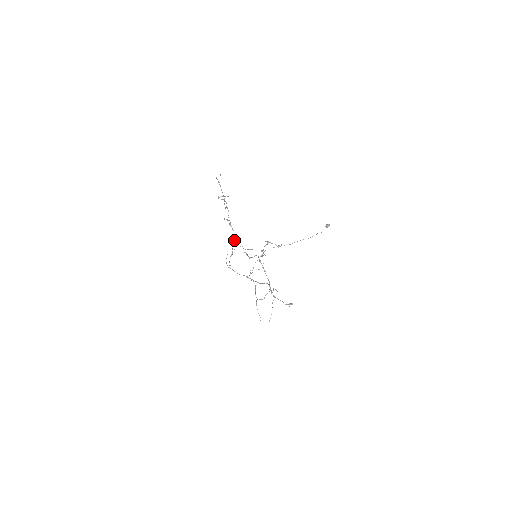
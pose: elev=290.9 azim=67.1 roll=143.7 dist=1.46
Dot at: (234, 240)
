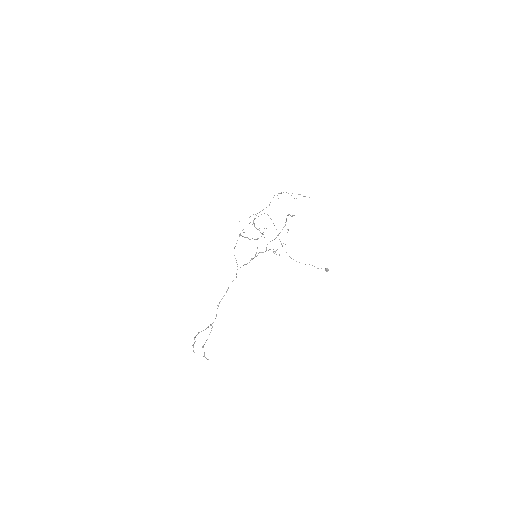
Dot at: (240, 267)
